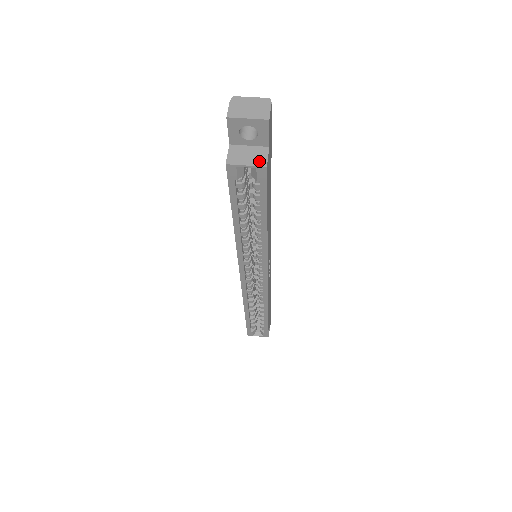
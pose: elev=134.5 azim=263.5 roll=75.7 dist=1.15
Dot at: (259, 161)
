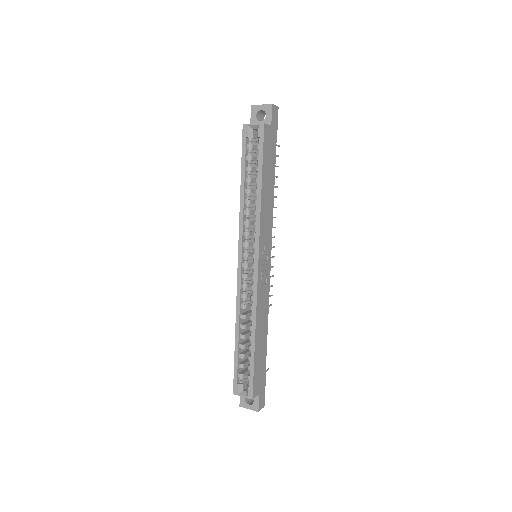
Dot at: (262, 124)
